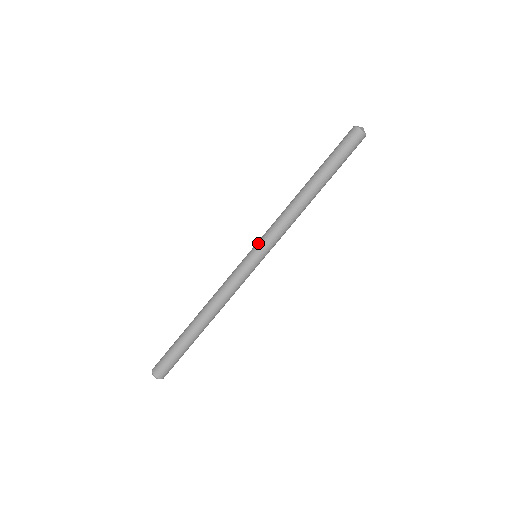
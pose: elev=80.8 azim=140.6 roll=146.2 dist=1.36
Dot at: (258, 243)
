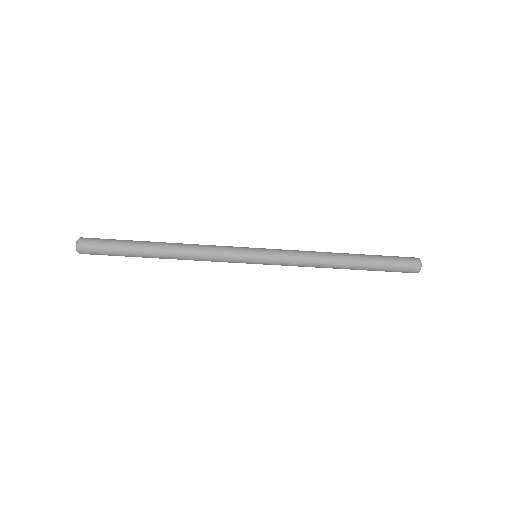
Dot at: (269, 254)
